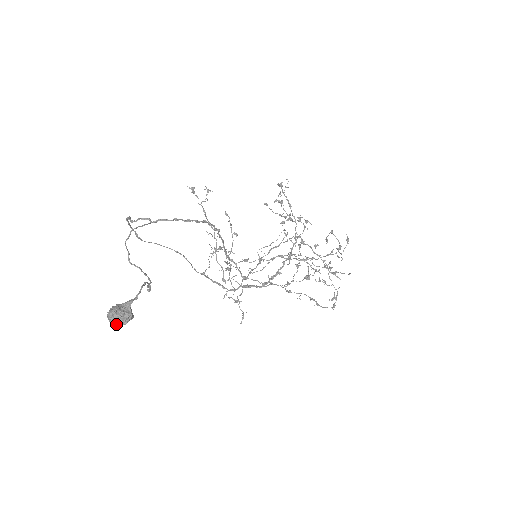
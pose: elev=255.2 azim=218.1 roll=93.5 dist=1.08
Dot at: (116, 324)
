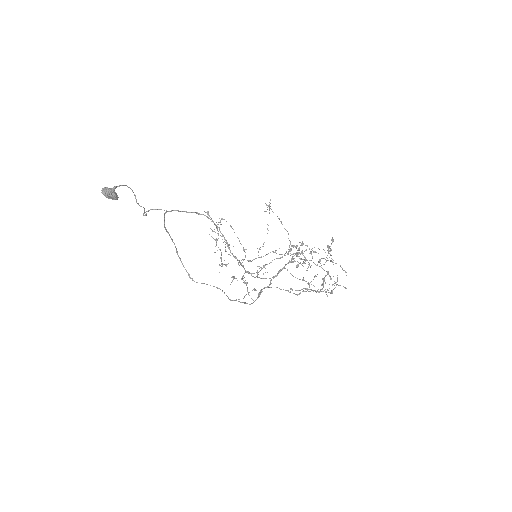
Dot at: (104, 193)
